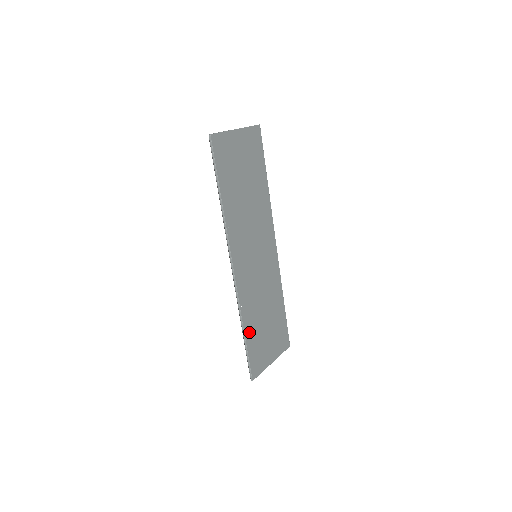
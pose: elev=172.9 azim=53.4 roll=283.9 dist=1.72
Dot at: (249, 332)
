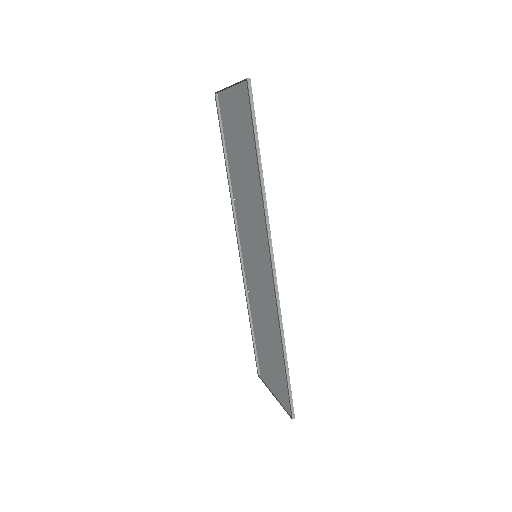
Dot at: (282, 354)
